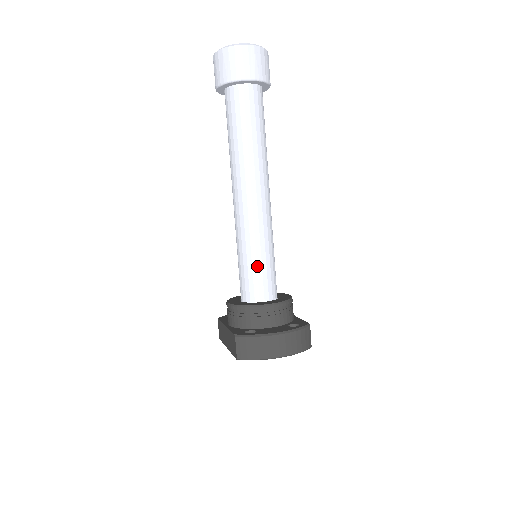
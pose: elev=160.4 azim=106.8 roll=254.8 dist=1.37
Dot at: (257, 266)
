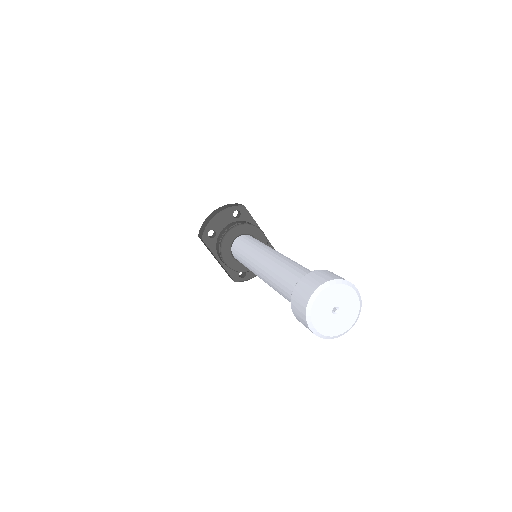
Dot at: occluded
